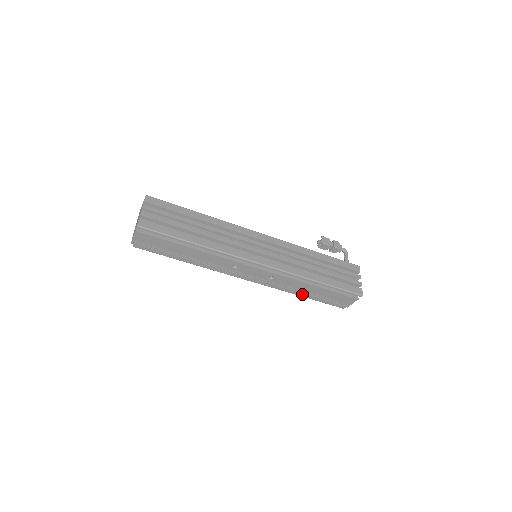
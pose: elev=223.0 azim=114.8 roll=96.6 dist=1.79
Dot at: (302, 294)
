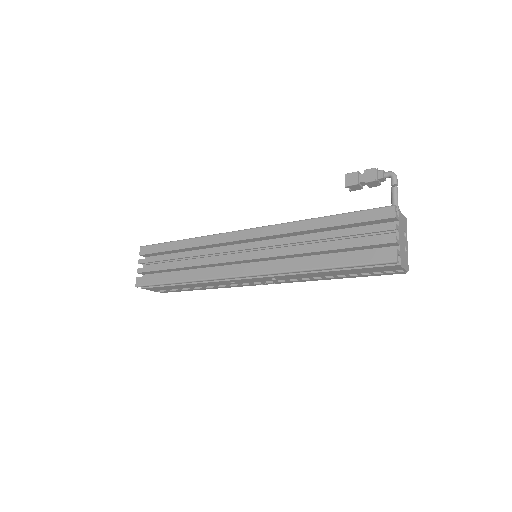
Dot at: (331, 278)
